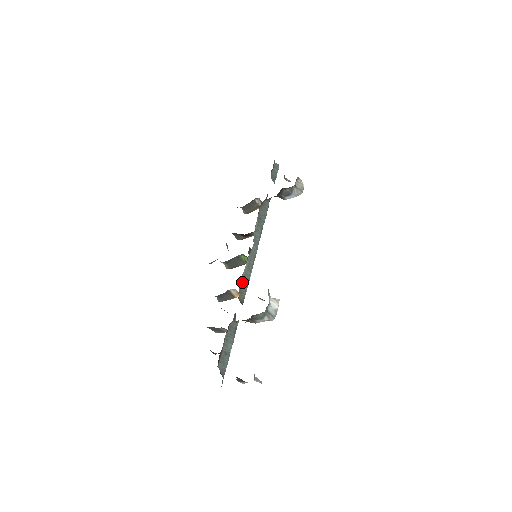
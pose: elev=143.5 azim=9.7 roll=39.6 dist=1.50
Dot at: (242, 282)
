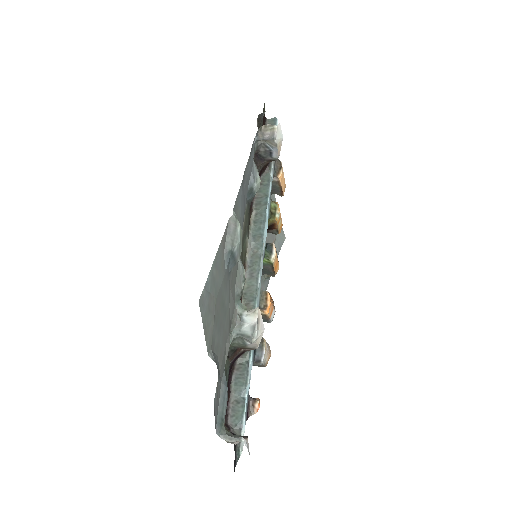
Dot at: (247, 299)
